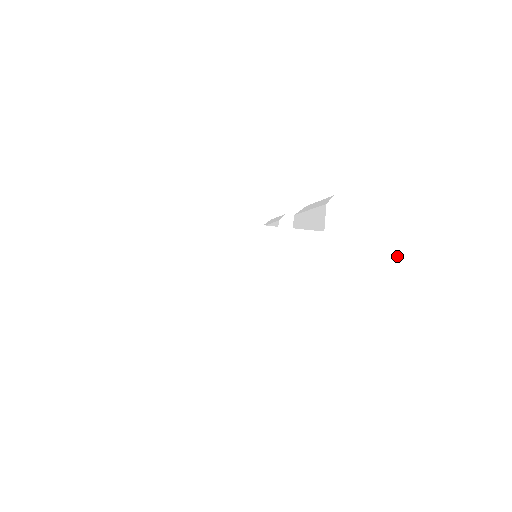
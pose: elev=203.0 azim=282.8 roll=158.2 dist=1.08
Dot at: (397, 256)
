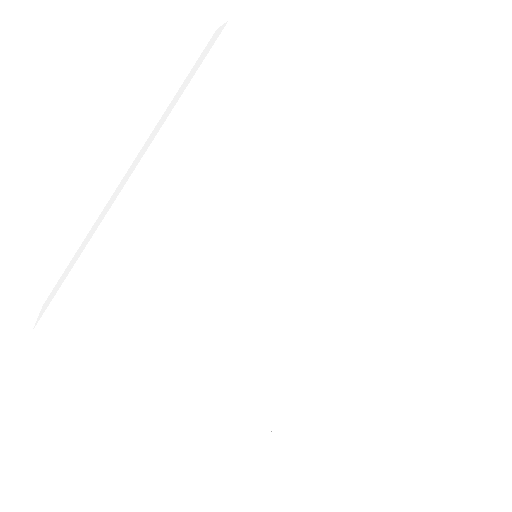
Dot at: occluded
